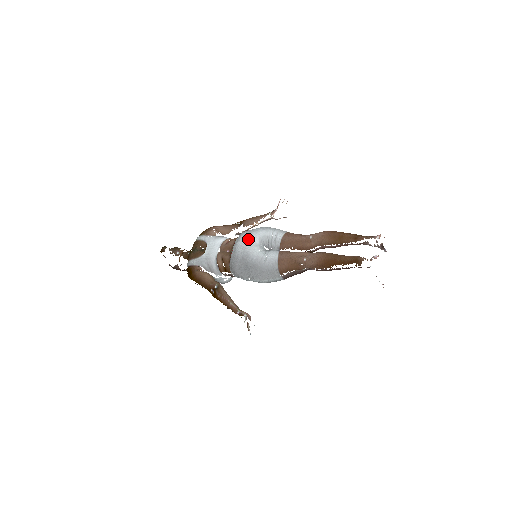
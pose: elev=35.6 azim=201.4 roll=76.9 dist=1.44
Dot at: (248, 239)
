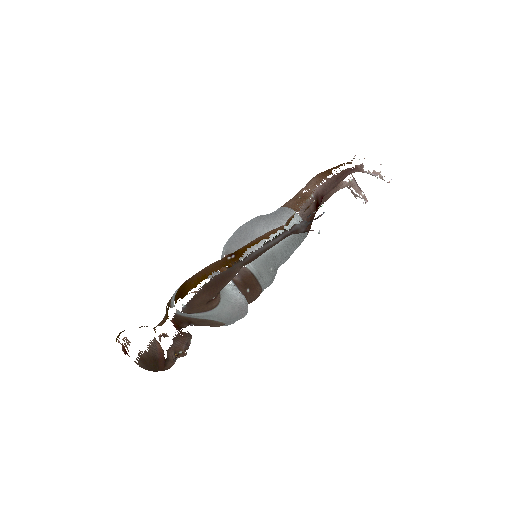
Dot at: occluded
